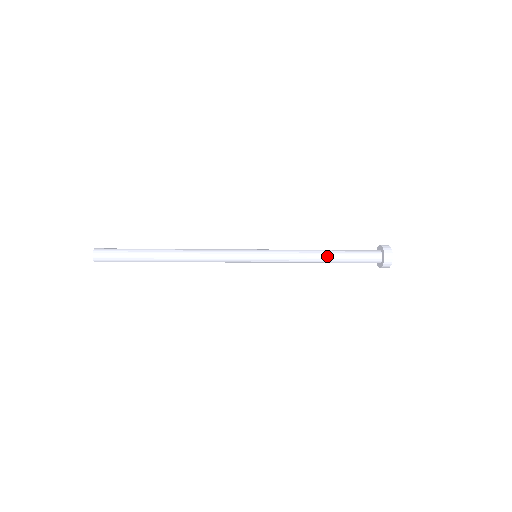
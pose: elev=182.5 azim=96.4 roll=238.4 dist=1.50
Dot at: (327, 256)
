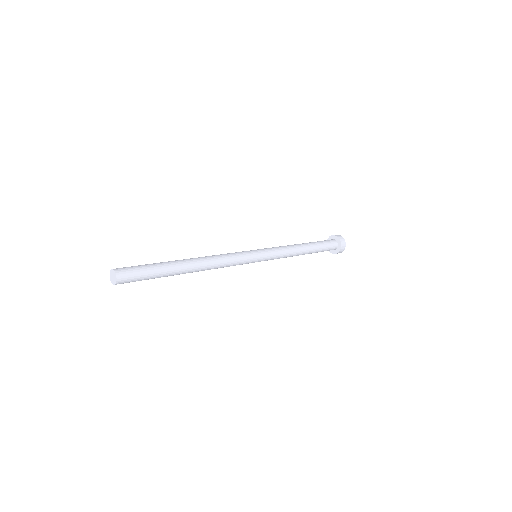
Dot at: (304, 254)
